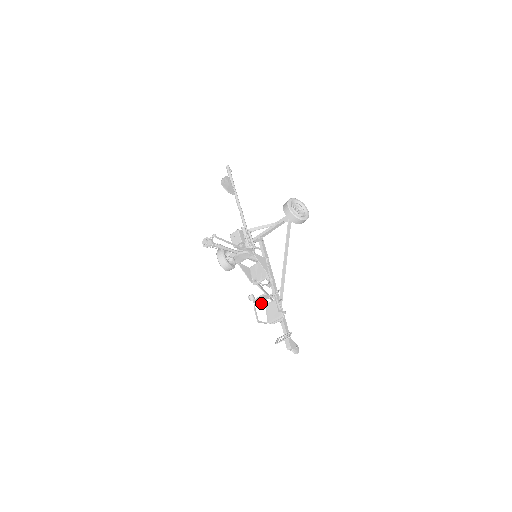
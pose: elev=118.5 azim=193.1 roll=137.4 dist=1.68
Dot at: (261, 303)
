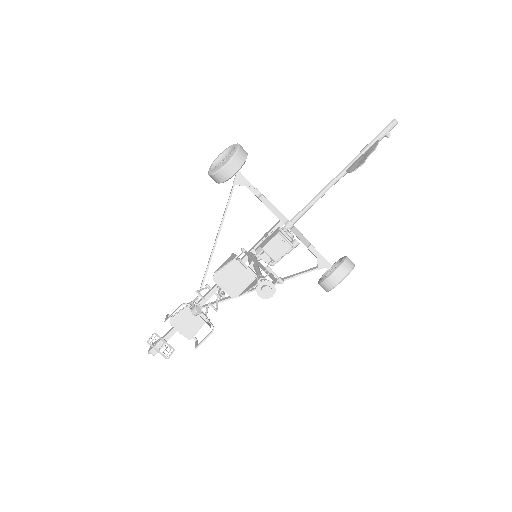
Dot at: occluded
